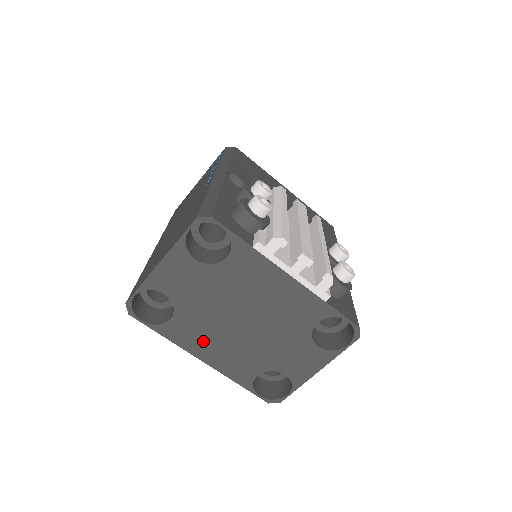
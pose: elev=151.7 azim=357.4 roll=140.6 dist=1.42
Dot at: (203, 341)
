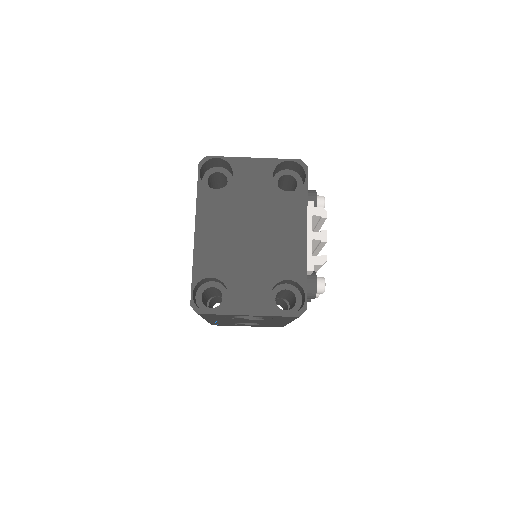
Dot at: (213, 220)
